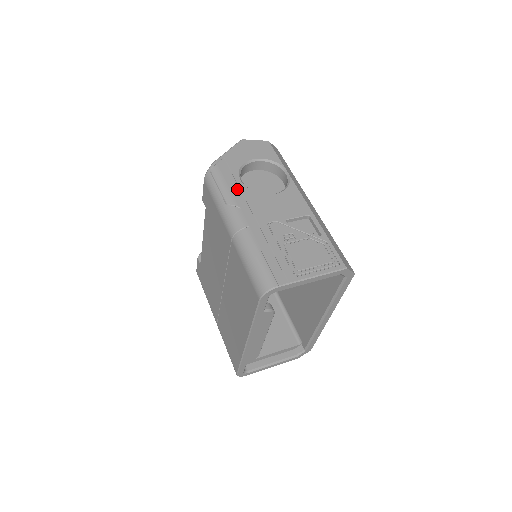
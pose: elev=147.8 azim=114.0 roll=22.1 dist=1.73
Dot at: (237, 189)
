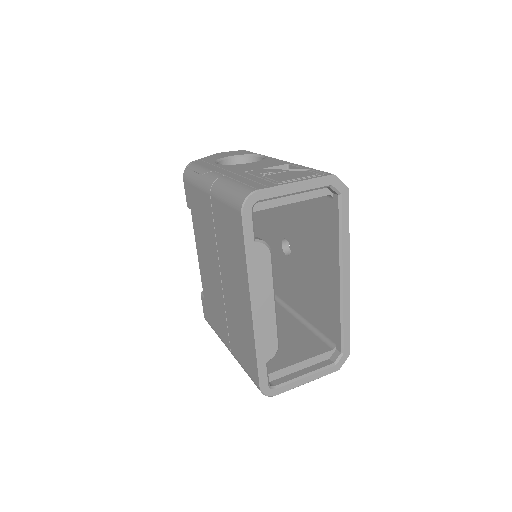
Dot at: (212, 166)
